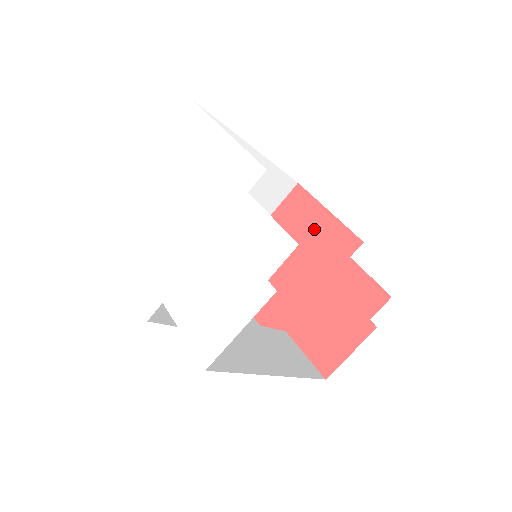
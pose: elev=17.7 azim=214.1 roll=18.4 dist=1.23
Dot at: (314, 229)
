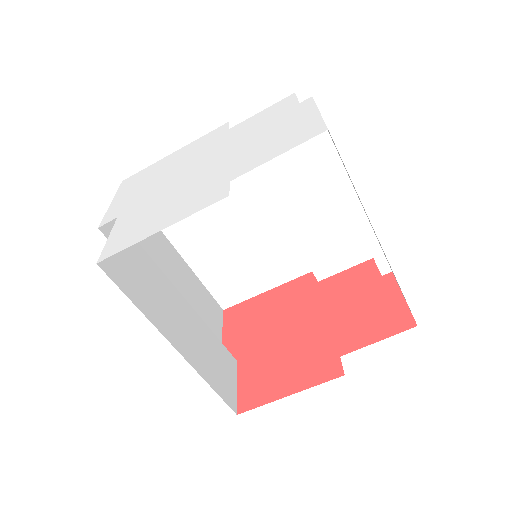
Dot at: (271, 305)
